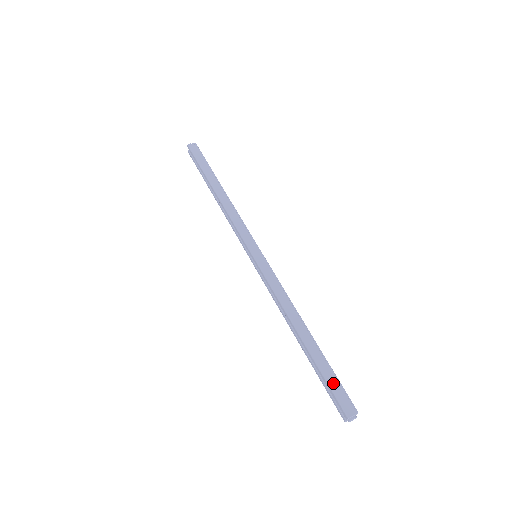
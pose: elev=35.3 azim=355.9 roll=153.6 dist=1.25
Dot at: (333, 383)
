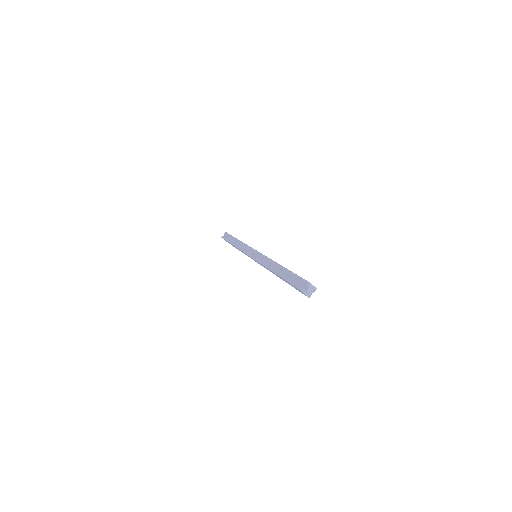
Dot at: occluded
